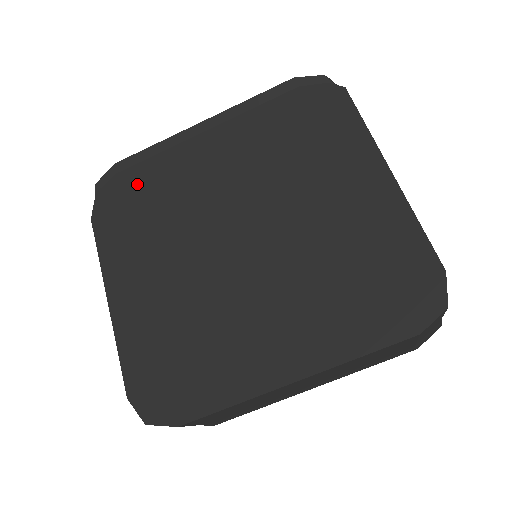
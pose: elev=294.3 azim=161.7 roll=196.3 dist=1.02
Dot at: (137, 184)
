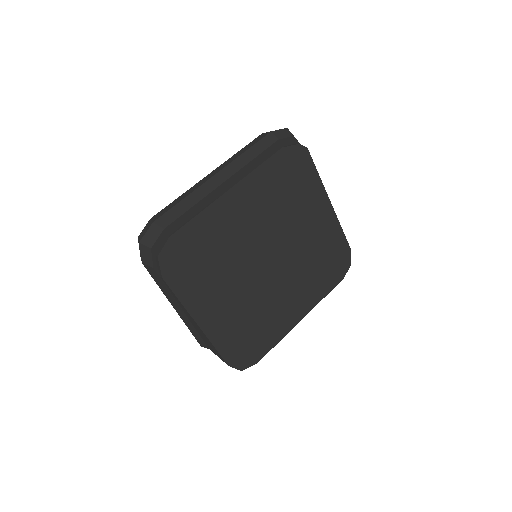
Dot at: (190, 242)
